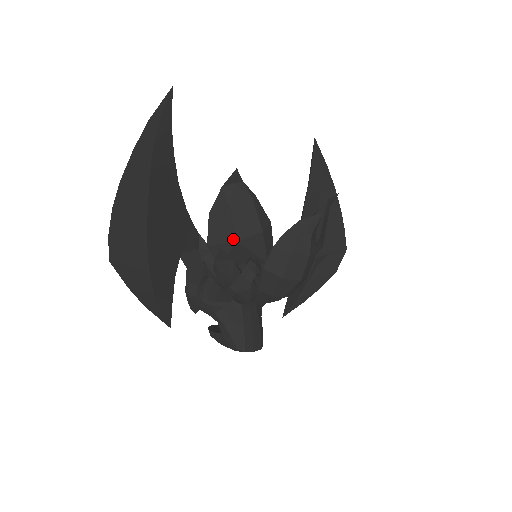
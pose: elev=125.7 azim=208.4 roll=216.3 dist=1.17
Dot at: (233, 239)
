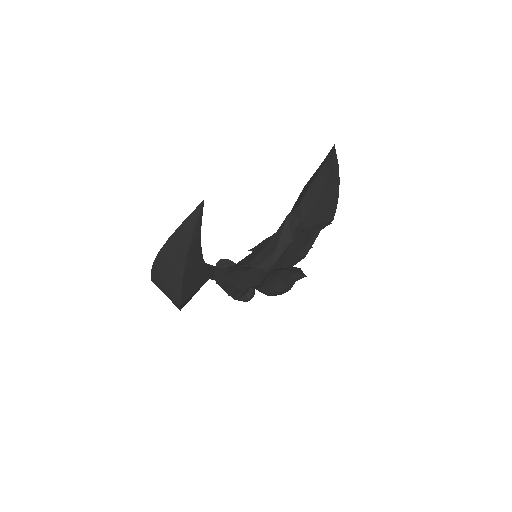
Dot at: (238, 288)
